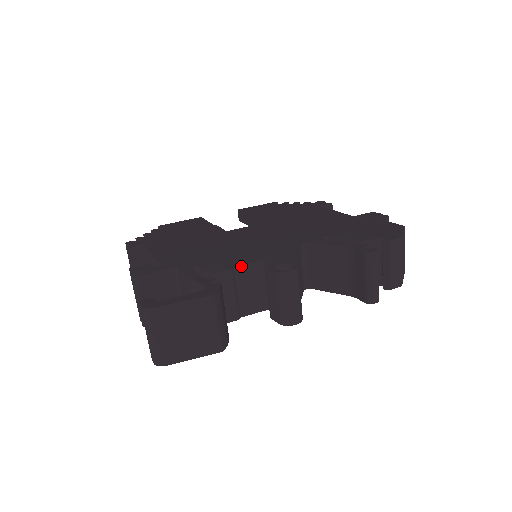
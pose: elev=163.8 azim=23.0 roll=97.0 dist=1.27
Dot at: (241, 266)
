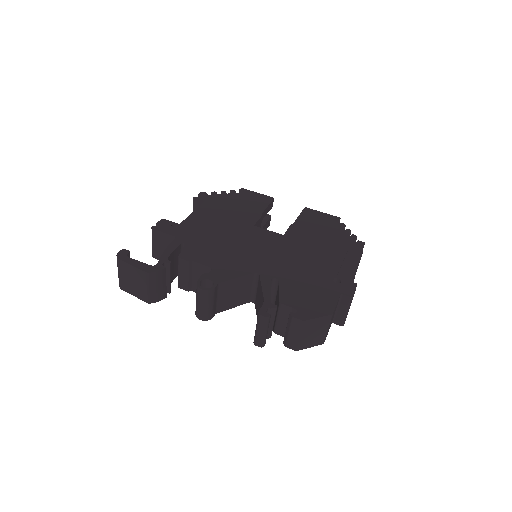
Dot at: (198, 263)
